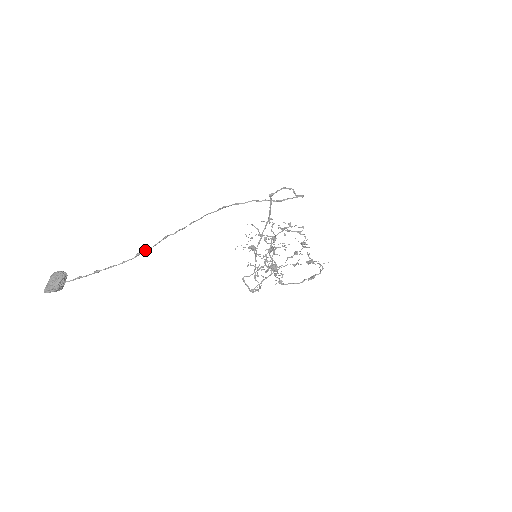
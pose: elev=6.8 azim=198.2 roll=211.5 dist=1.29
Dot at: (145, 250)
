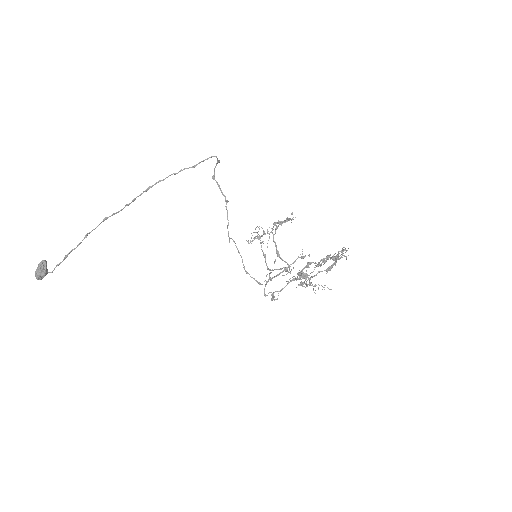
Dot at: occluded
